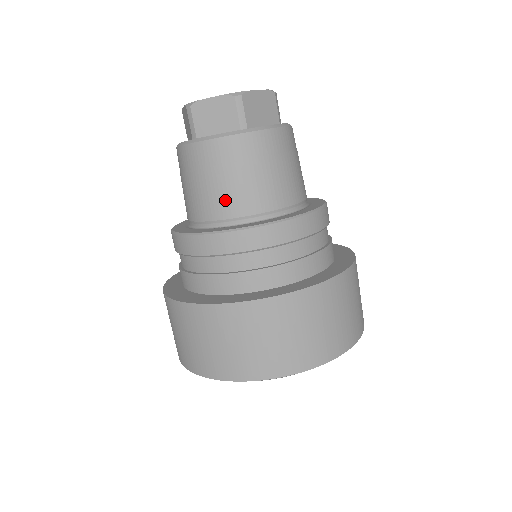
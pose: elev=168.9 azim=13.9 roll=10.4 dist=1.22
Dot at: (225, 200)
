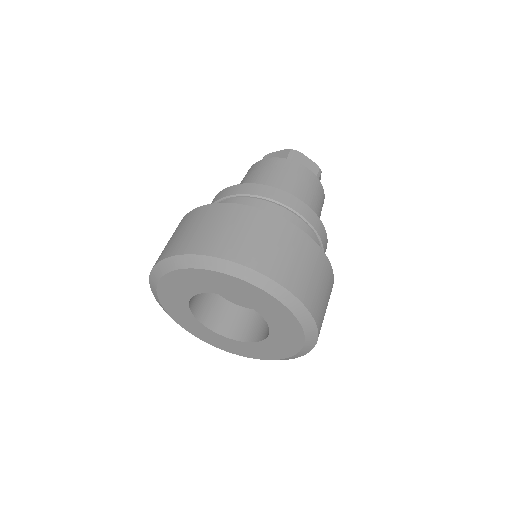
Dot at: occluded
